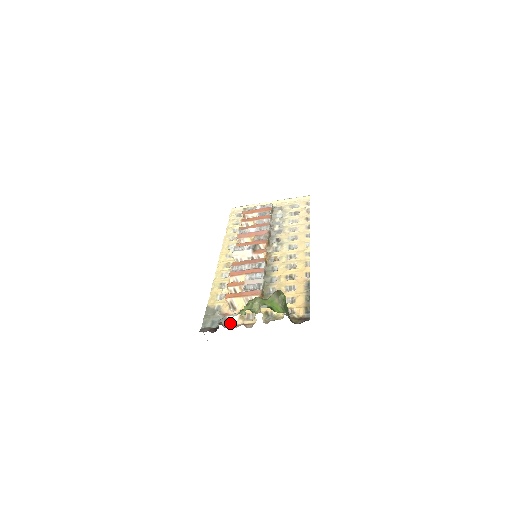
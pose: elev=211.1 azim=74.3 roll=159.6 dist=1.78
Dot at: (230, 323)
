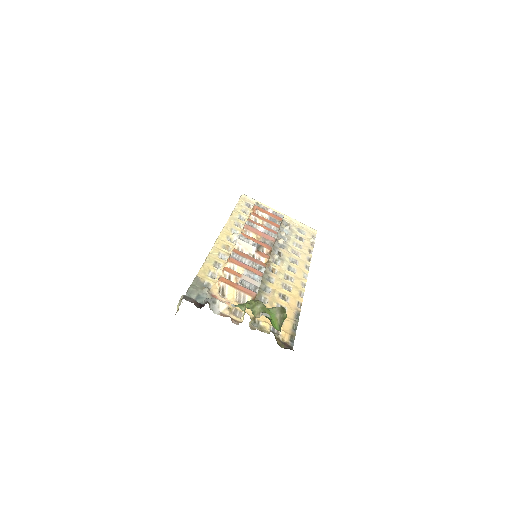
Dot at: (217, 308)
